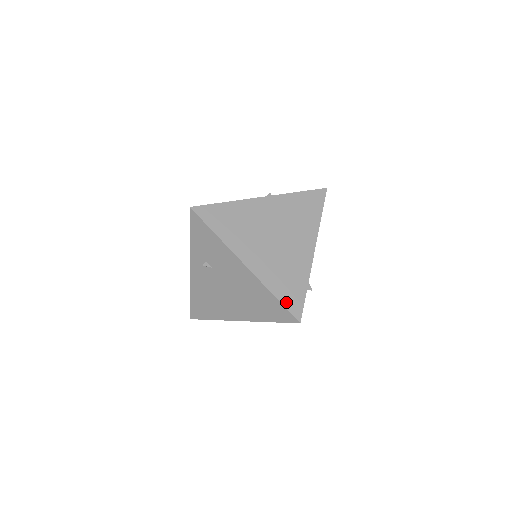
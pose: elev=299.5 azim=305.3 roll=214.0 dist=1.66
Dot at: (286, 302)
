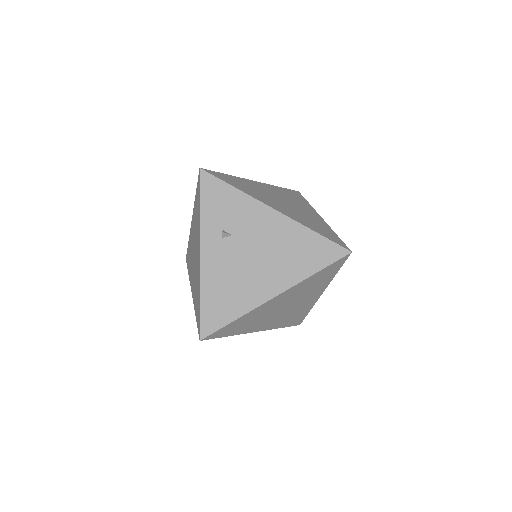
Dot at: (328, 237)
